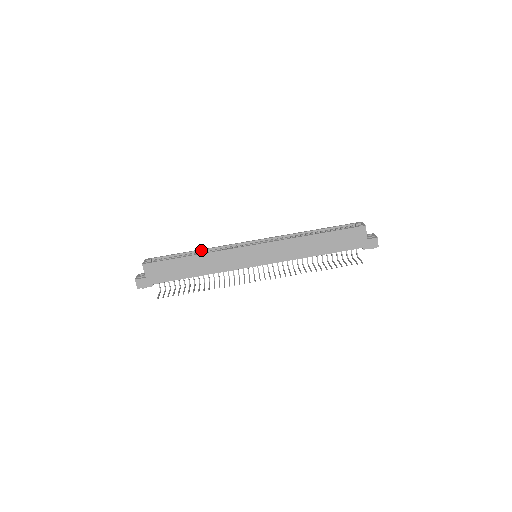
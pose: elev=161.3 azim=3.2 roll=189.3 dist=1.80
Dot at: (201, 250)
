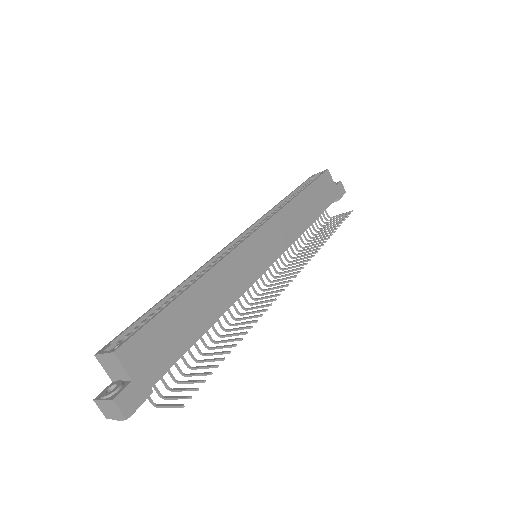
Dot at: (182, 284)
